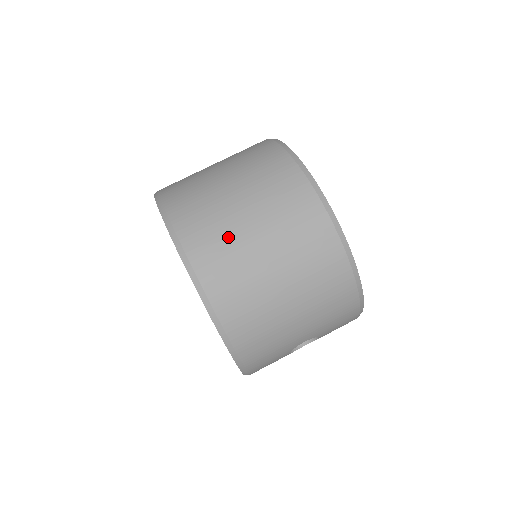
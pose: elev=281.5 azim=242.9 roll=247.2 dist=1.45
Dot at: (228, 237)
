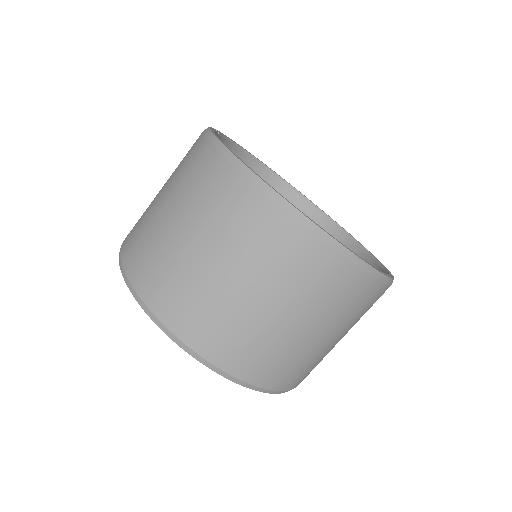
Dot at: (319, 359)
